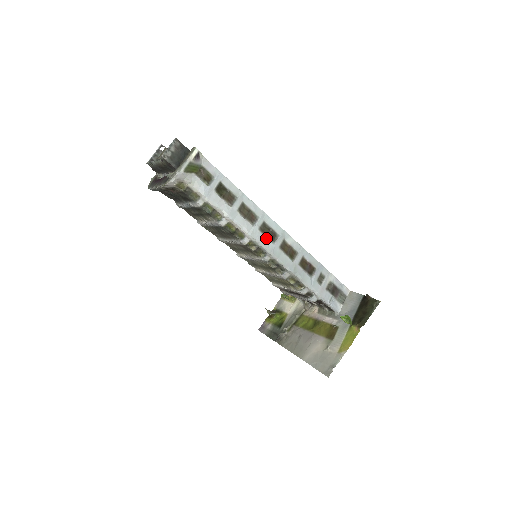
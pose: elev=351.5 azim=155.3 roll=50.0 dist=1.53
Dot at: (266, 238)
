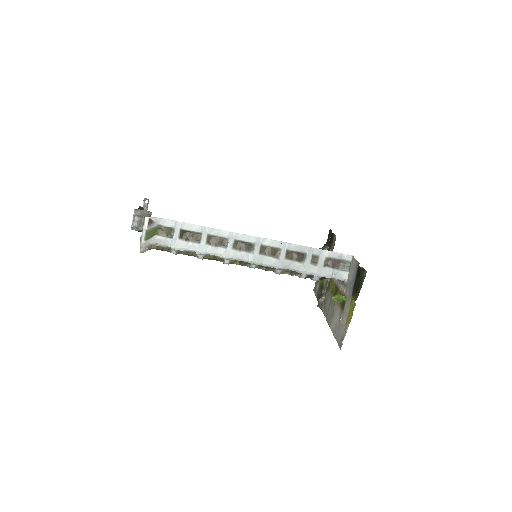
Dot at: (243, 252)
